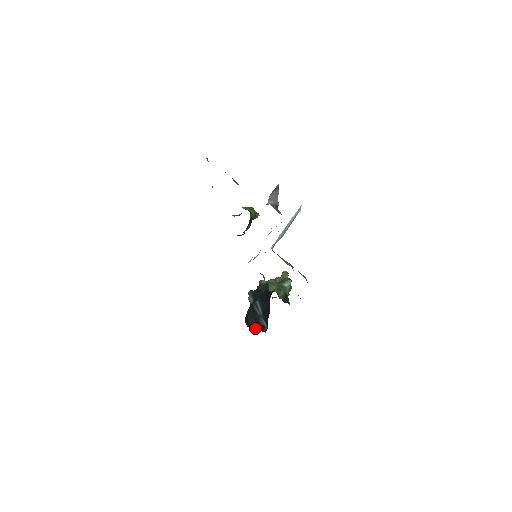
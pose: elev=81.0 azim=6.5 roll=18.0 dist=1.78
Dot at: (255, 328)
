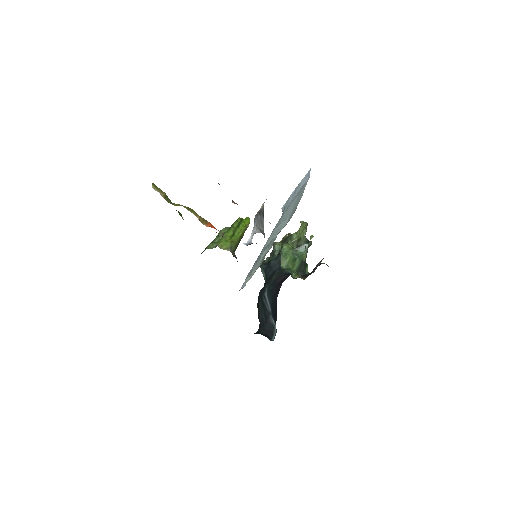
Dot at: (263, 332)
